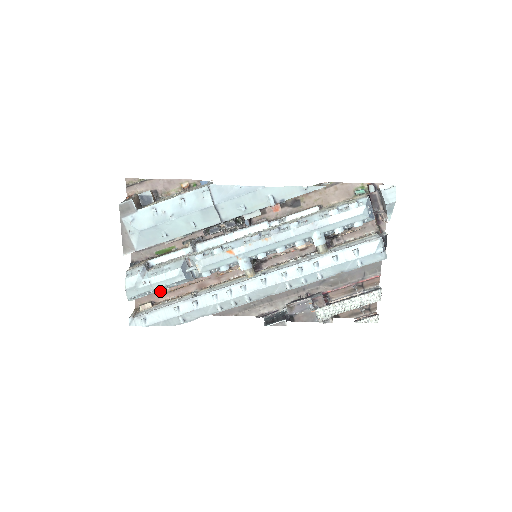
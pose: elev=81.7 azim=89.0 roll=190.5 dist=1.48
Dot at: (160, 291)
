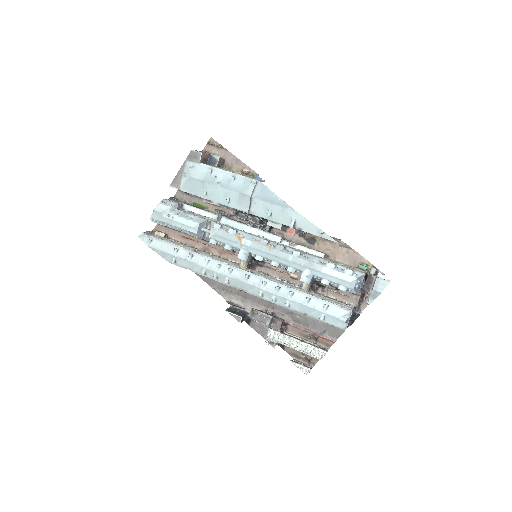
Dot at: (177, 231)
